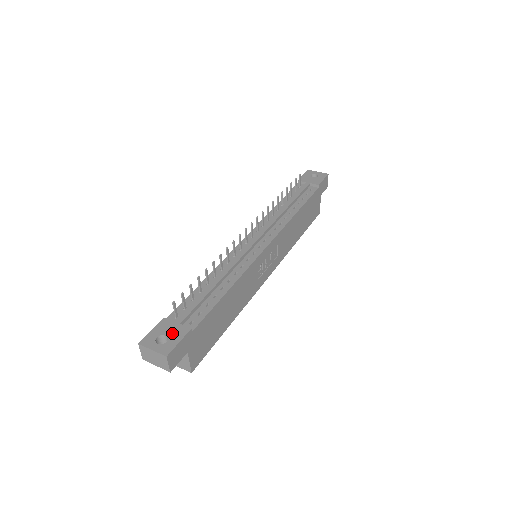
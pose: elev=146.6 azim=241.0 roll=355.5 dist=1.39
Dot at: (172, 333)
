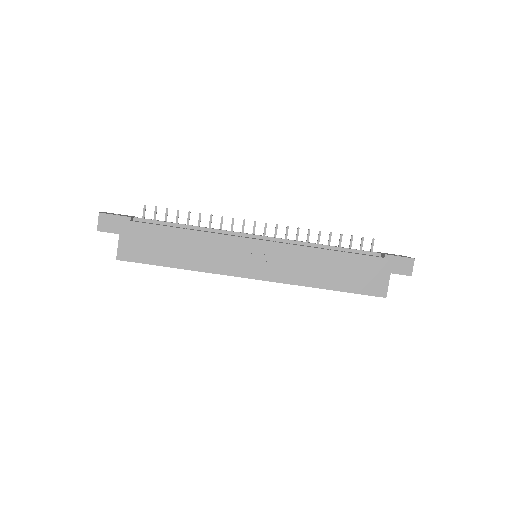
Dot at: (123, 215)
